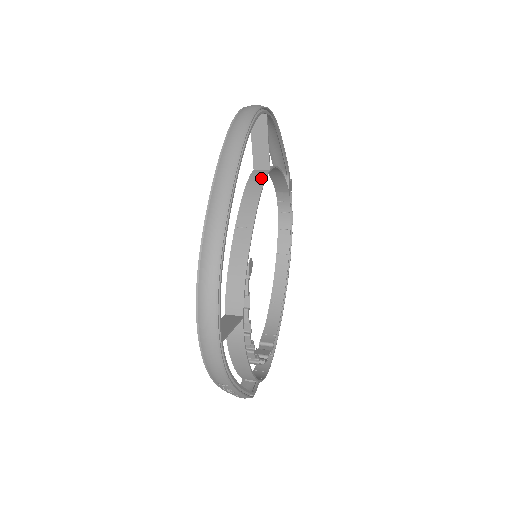
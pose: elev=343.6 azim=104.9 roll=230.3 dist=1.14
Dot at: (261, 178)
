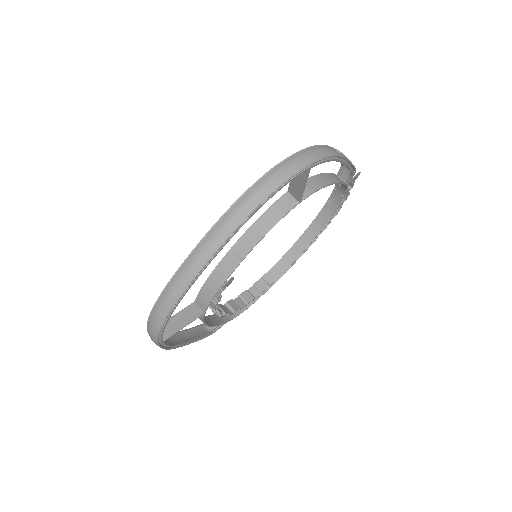
Dot at: (282, 211)
